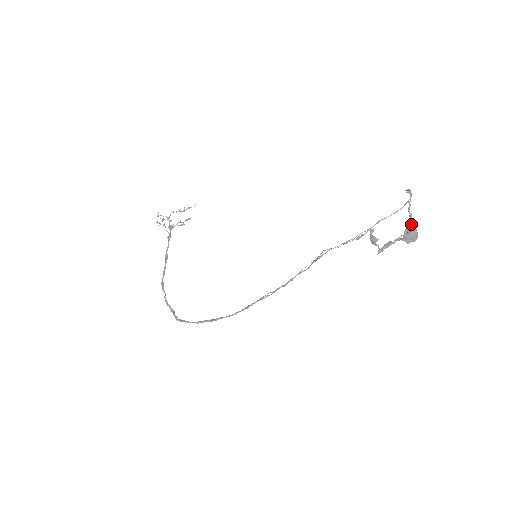
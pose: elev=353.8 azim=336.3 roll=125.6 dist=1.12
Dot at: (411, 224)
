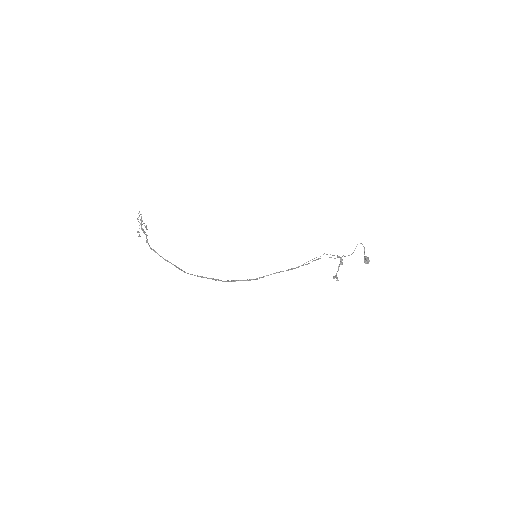
Dot at: (366, 256)
